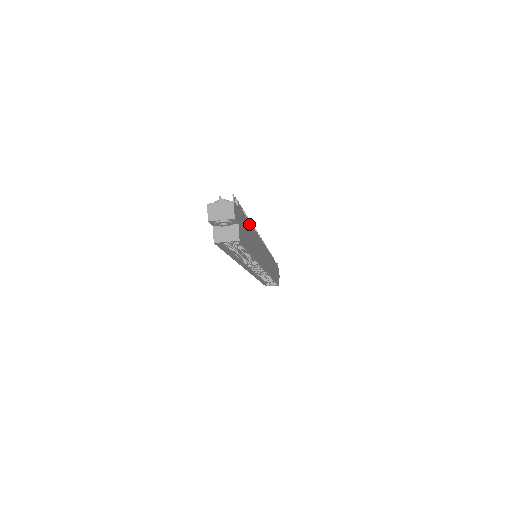
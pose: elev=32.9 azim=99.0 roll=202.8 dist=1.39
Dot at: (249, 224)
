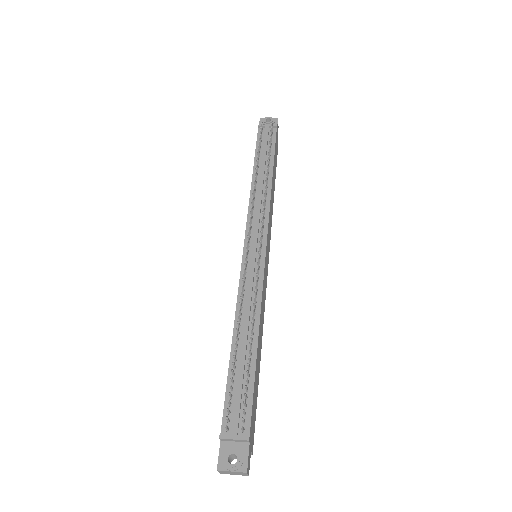
Dot at: (256, 366)
